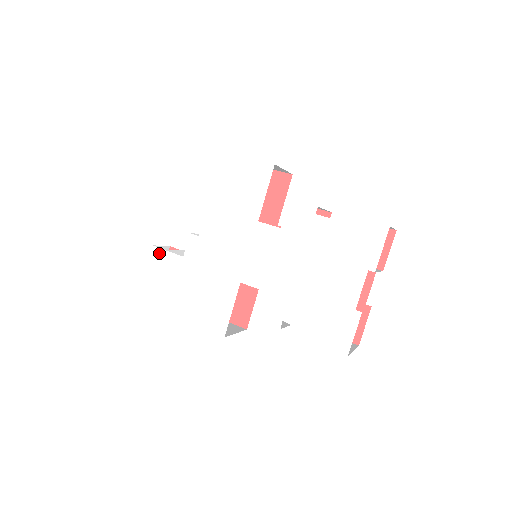
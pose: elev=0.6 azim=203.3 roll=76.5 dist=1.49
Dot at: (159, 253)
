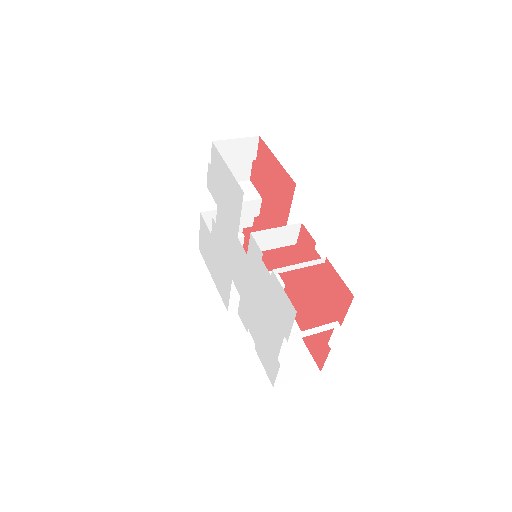
Dot at: (203, 221)
